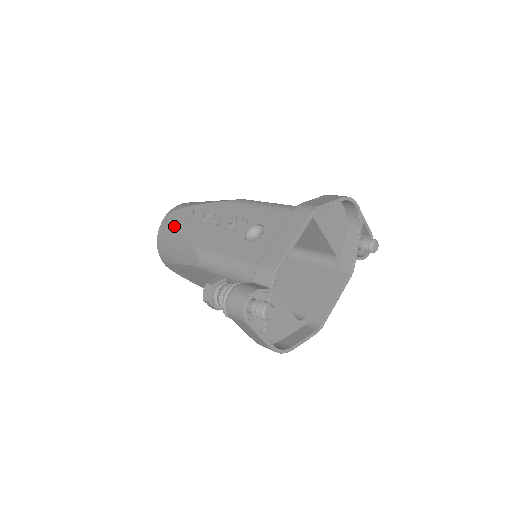
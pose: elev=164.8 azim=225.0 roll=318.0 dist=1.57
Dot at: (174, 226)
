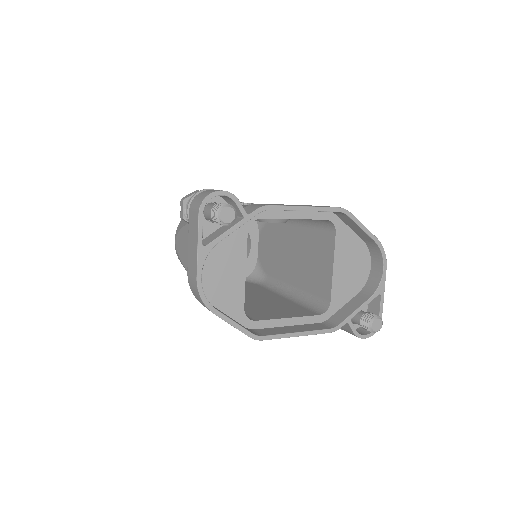
Dot at: occluded
